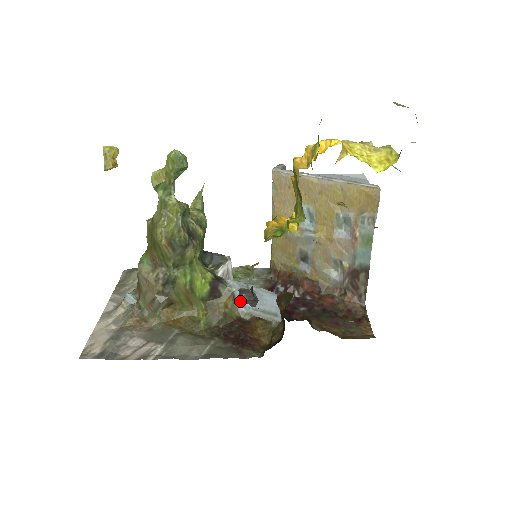
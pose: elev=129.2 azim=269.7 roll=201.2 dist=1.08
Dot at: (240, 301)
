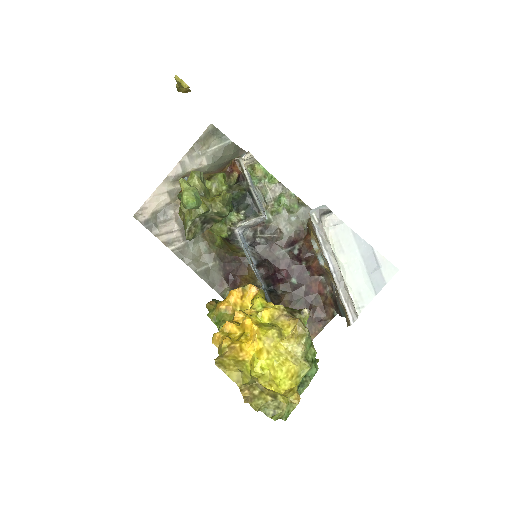
Dot at: (248, 251)
